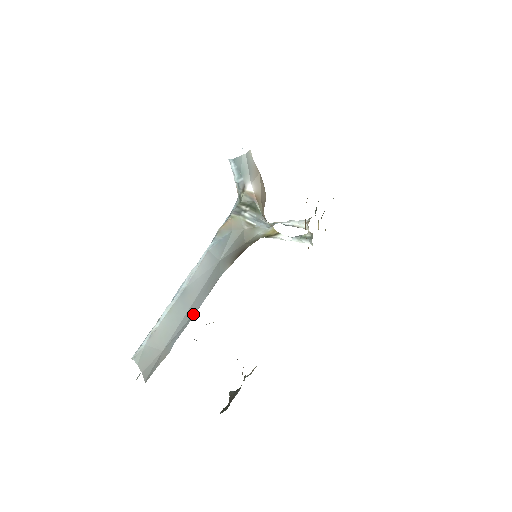
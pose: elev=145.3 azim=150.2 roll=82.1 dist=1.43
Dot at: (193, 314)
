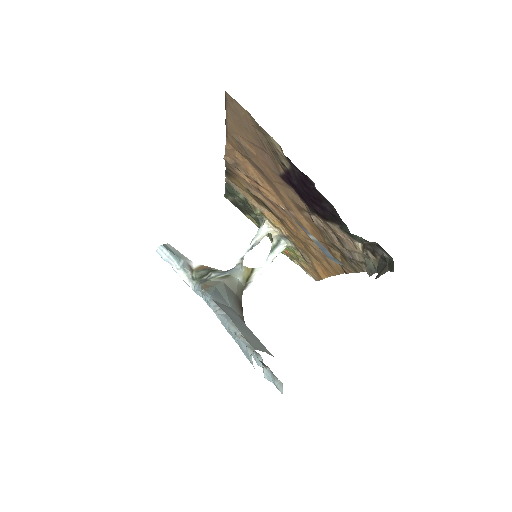
Dot at: occluded
